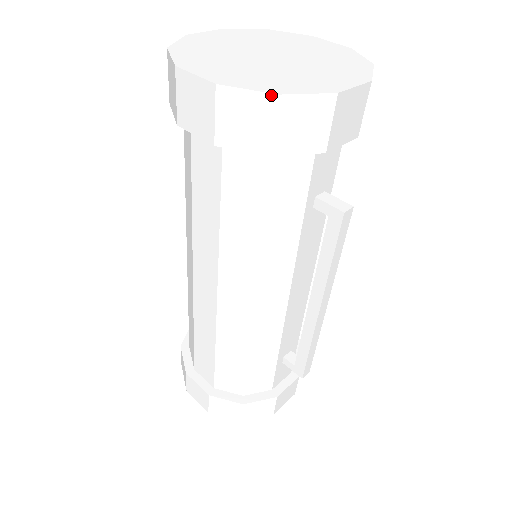
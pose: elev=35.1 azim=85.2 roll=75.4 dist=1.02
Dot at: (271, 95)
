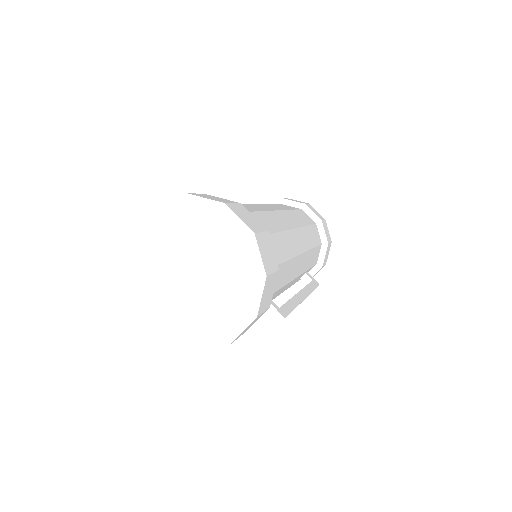
Dot at: (189, 351)
